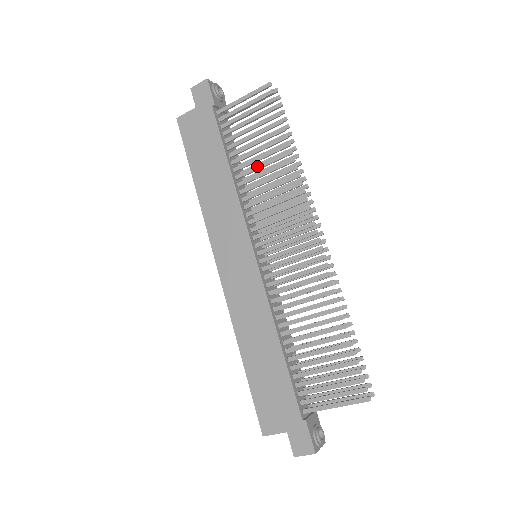
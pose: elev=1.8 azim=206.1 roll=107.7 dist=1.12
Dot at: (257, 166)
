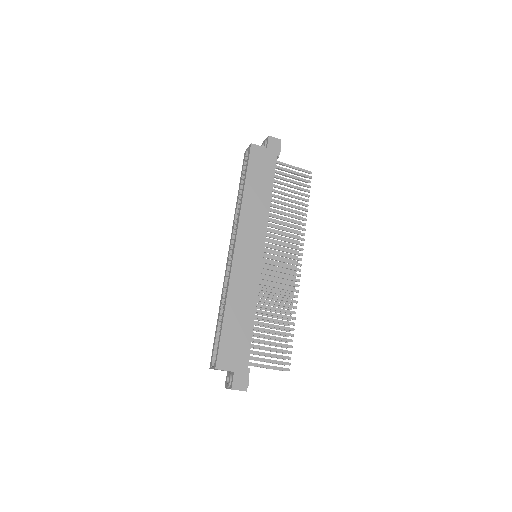
Dot at: (285, 208)
